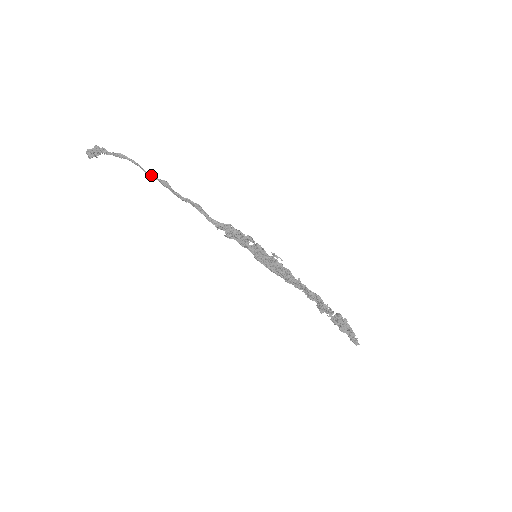
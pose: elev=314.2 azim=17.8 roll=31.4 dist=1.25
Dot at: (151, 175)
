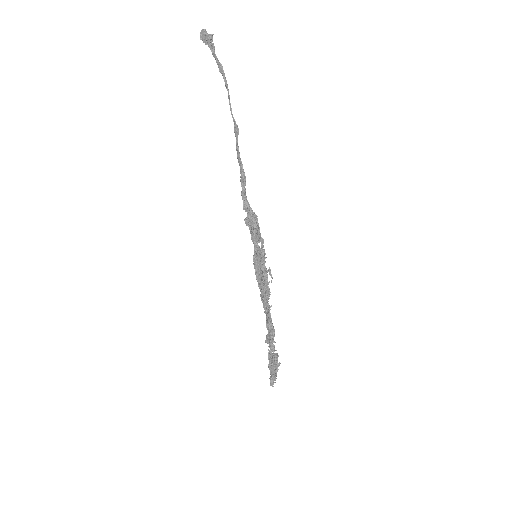
Dot at: occluded
